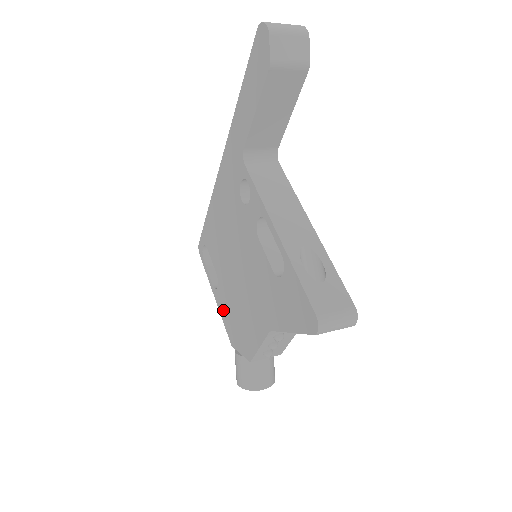
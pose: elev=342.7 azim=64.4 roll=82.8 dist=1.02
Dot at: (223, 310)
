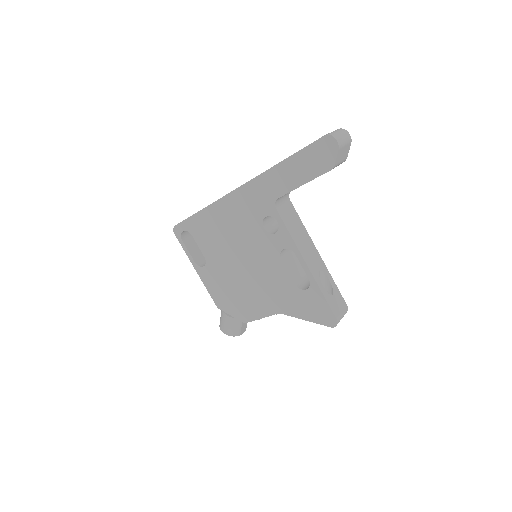
Dot at: (210, 284)
